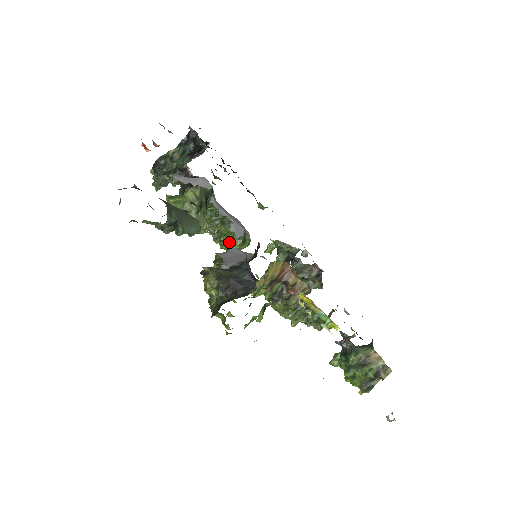
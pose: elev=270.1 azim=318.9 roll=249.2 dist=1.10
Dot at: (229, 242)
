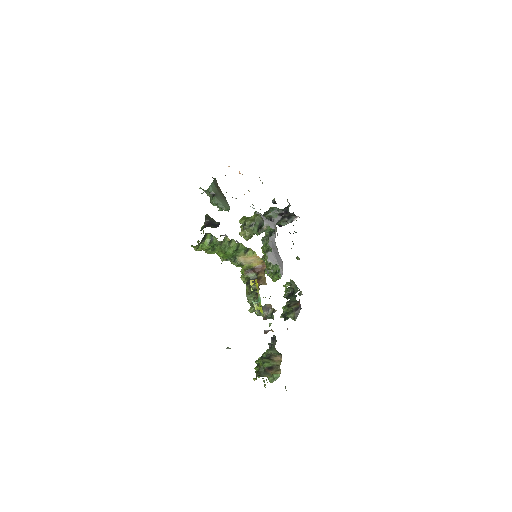
Dot at: occluded
